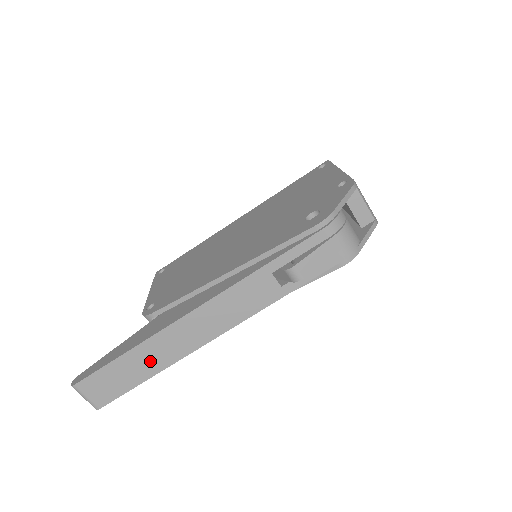
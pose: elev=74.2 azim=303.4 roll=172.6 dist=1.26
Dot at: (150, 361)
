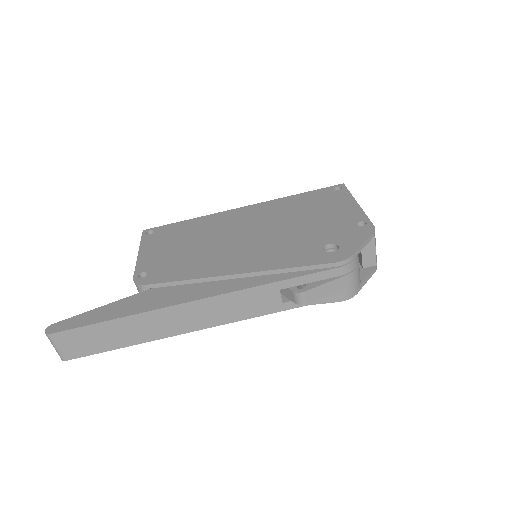
Dot at: (135, 332)
